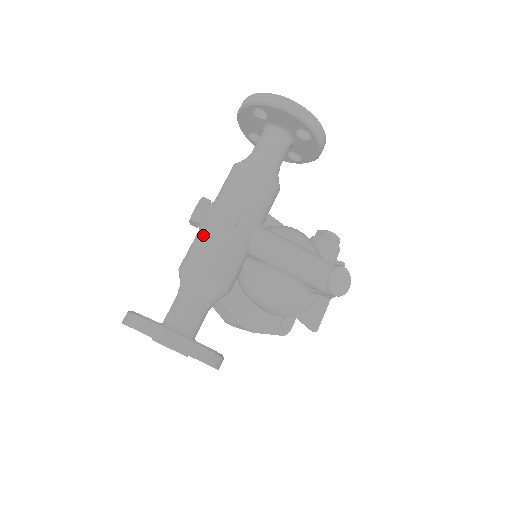
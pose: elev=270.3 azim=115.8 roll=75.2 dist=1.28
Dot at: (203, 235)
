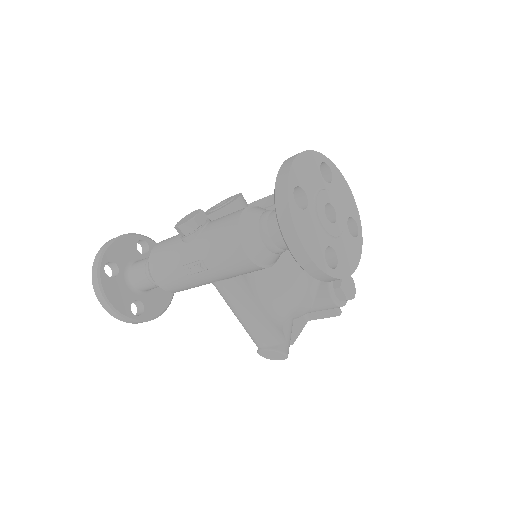
Dot at: (172, 252)
